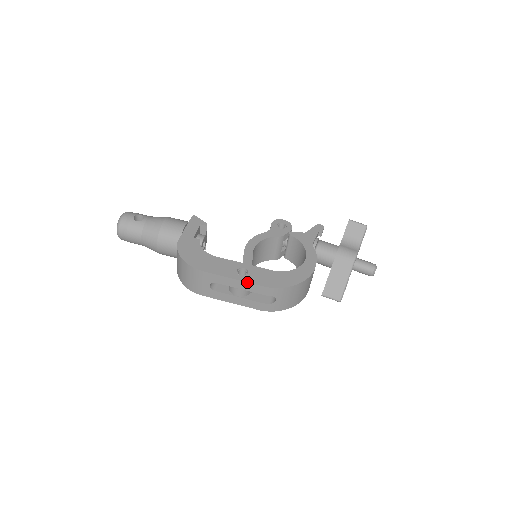
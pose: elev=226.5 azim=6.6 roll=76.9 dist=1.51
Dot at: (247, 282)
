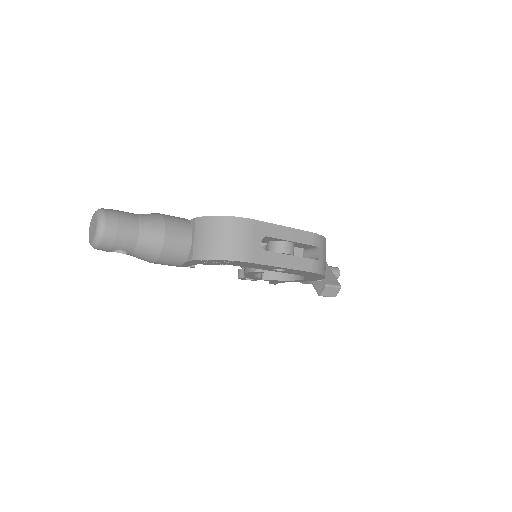
Dot at: (297, 229)
